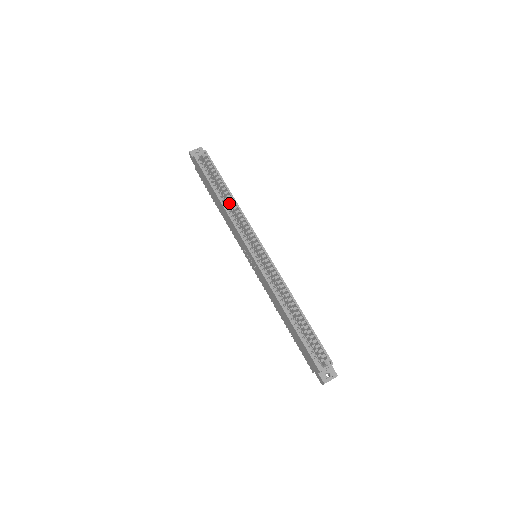
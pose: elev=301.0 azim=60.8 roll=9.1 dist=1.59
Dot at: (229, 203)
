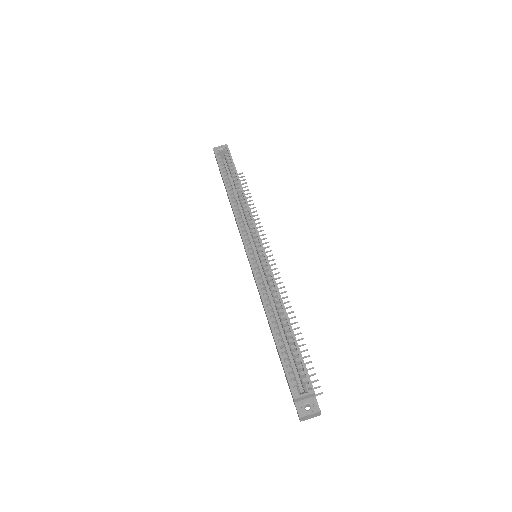
Dot at: (239, 198)
